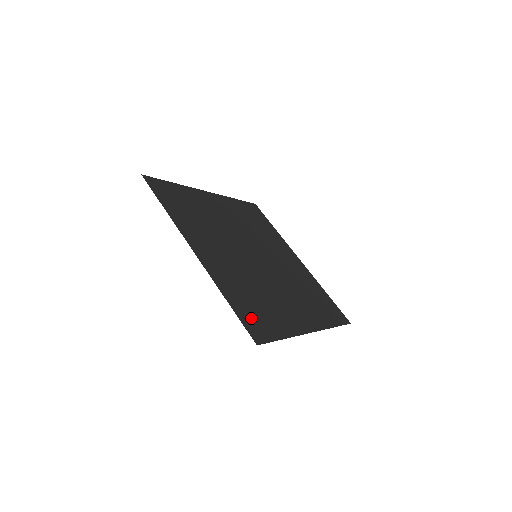
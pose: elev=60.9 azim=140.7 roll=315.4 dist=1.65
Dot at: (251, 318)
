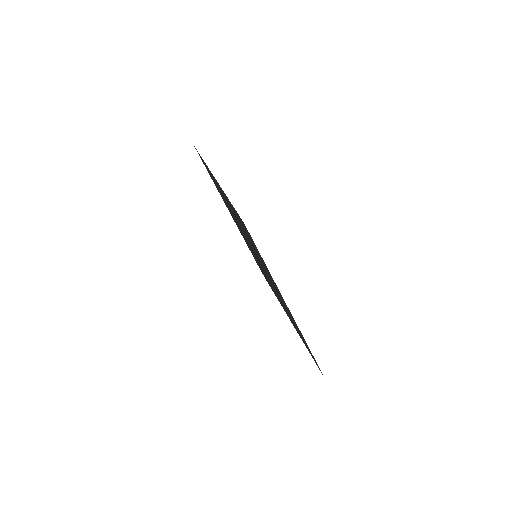
Dot at: occluded
